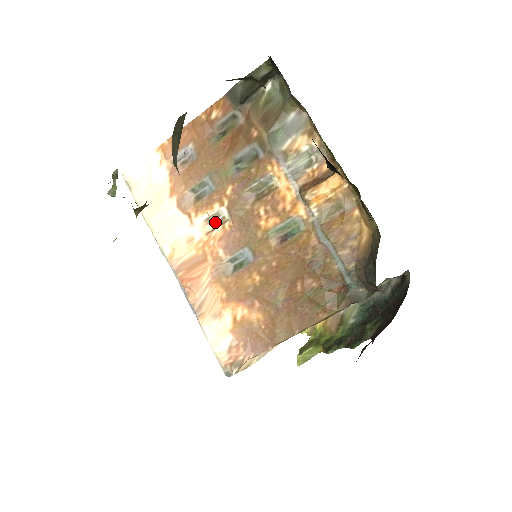
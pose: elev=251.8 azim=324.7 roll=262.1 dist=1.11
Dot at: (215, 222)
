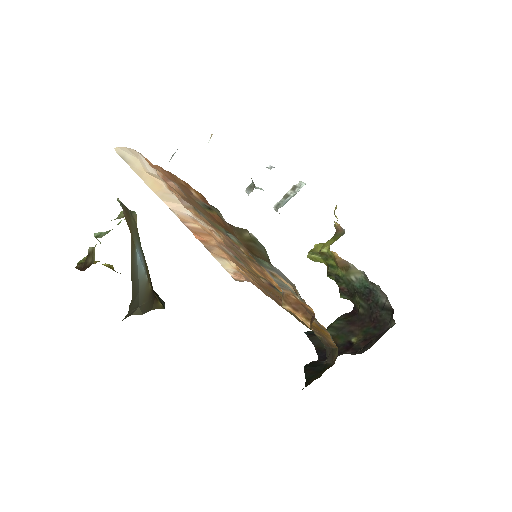
Dot at: occluded
